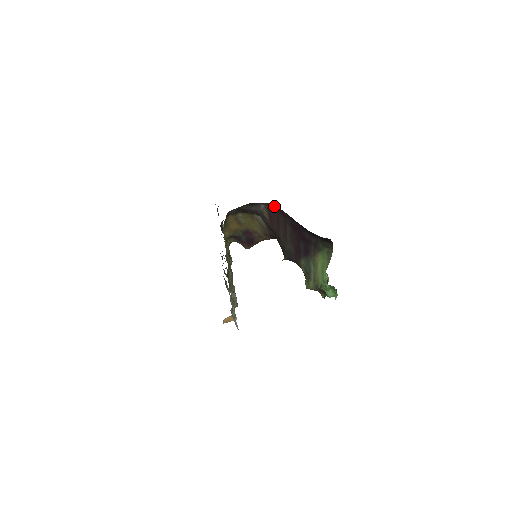
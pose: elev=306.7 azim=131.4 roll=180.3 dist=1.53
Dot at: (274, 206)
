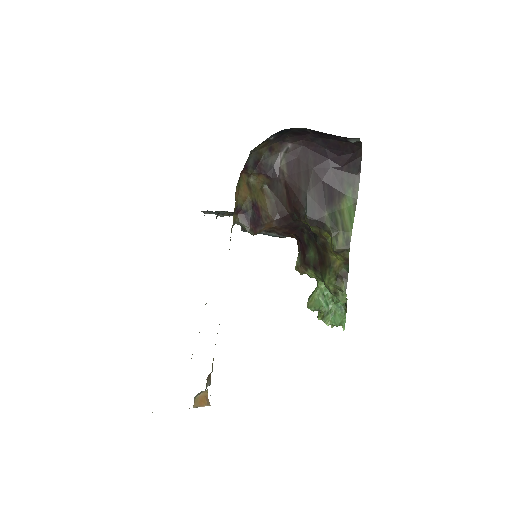
Dot at: (296, 148)
